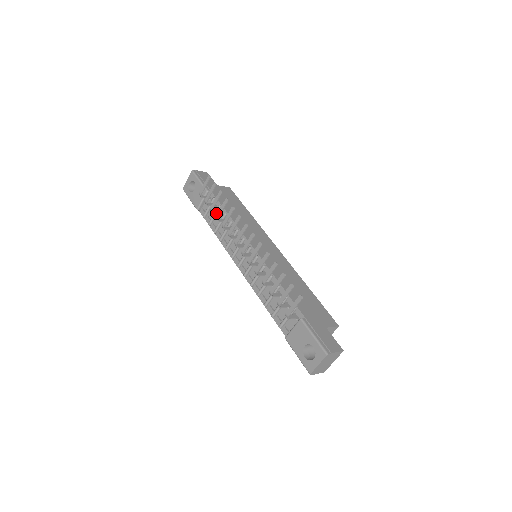
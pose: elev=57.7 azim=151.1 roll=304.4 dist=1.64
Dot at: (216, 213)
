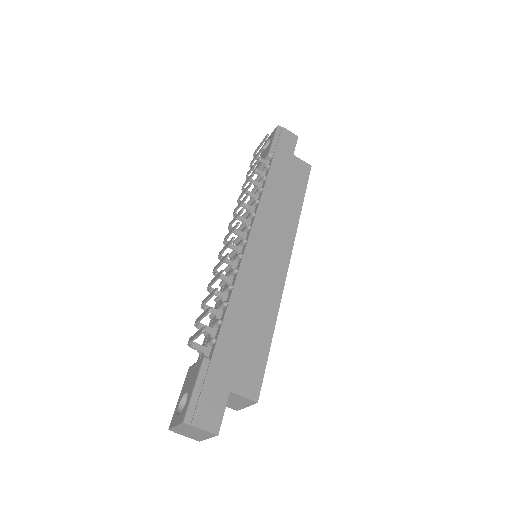
Dot at: occluded
